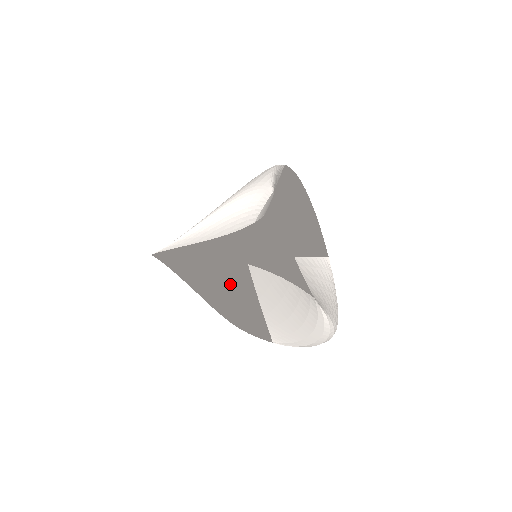
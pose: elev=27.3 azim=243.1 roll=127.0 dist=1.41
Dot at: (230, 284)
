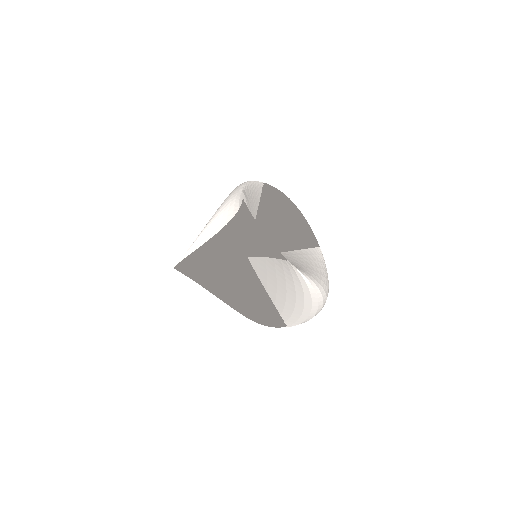
Dot at: (241, 283)
